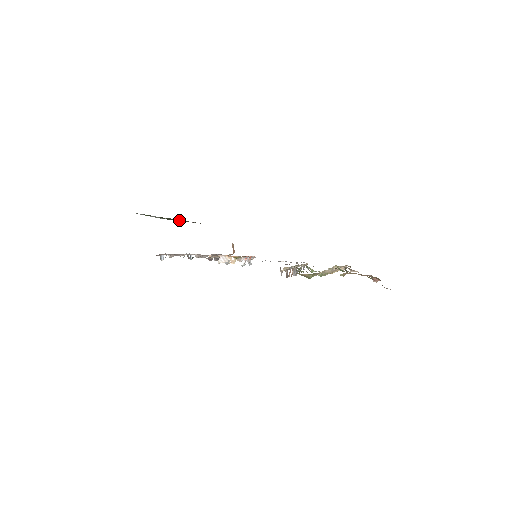
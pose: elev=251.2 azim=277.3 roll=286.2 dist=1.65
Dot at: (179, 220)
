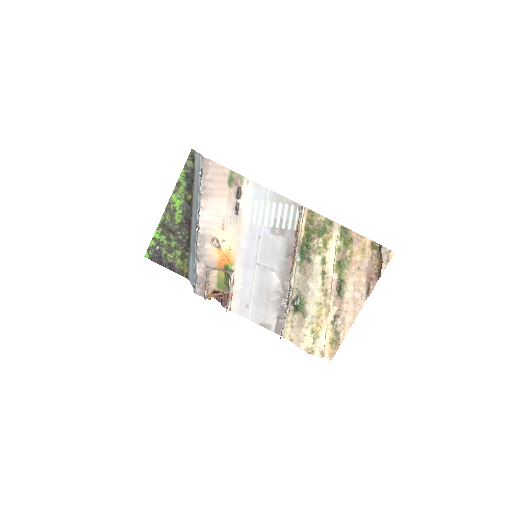
Dot at: (174, 248)
